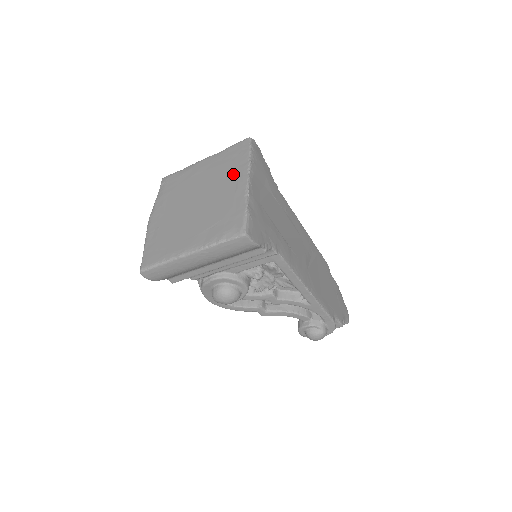
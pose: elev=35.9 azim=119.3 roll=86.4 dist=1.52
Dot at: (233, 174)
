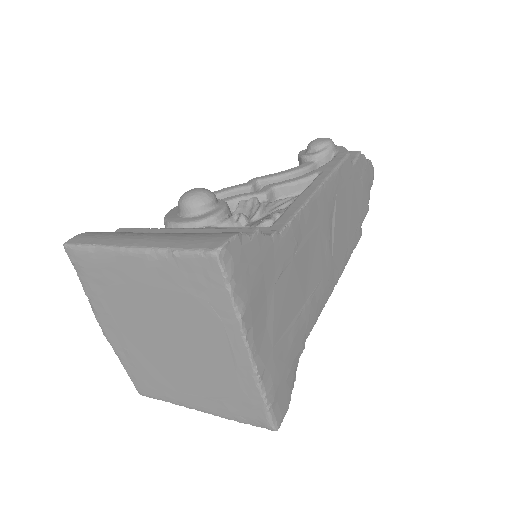
Dot at: (216, 331)
